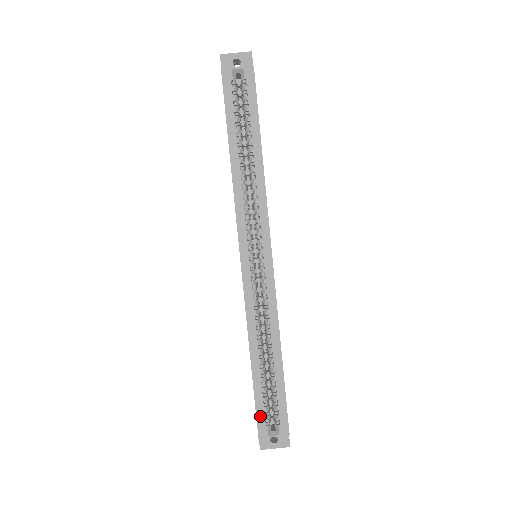
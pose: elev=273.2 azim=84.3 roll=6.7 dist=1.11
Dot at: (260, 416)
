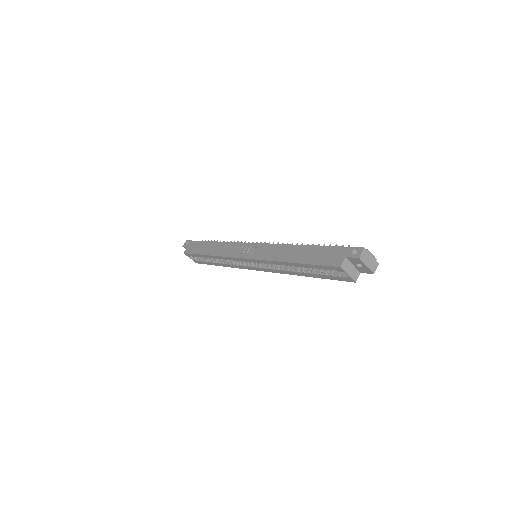
Dot at: (191, 255)
